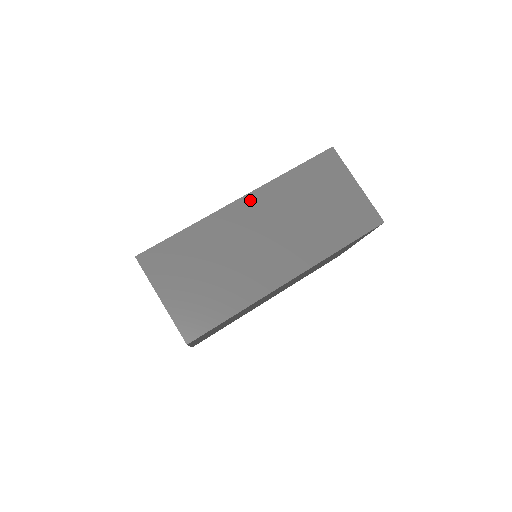
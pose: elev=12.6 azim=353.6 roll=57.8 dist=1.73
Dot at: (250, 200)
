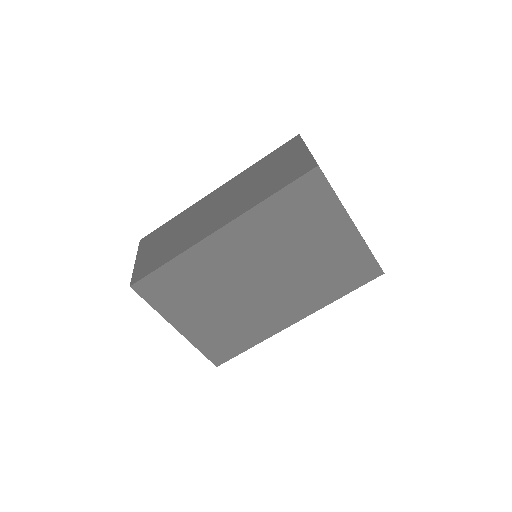
Dot at: (222, 188)
